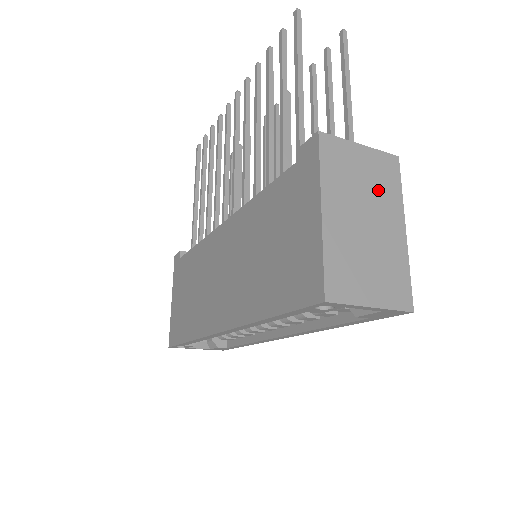
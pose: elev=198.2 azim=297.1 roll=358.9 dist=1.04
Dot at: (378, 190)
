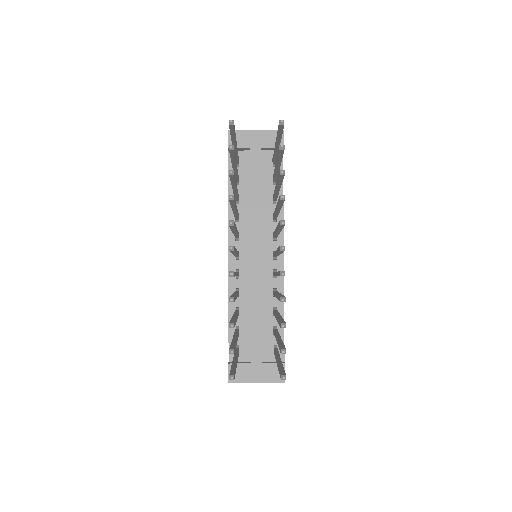
Dot at: occluded
